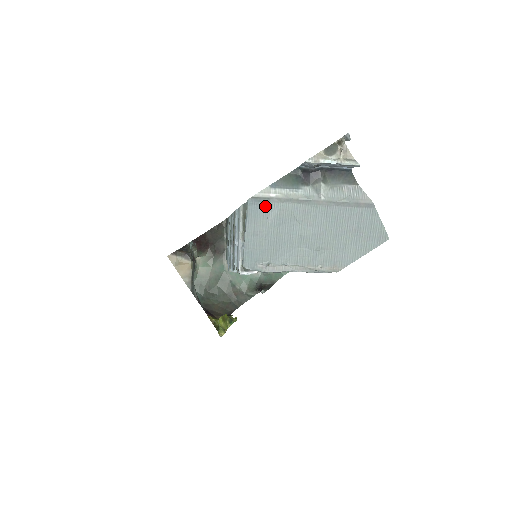
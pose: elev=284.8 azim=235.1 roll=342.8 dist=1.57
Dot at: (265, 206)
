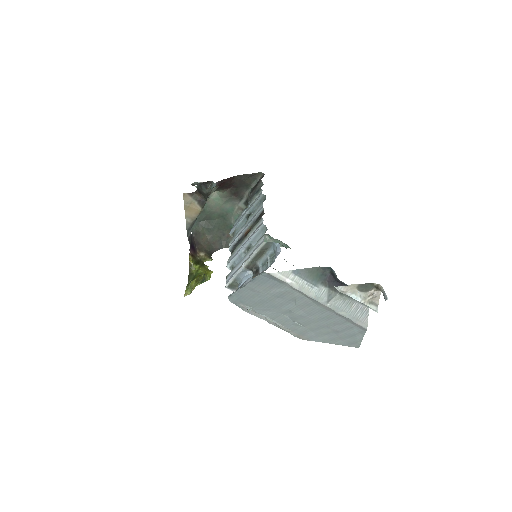
Dot at: (276, 283)
